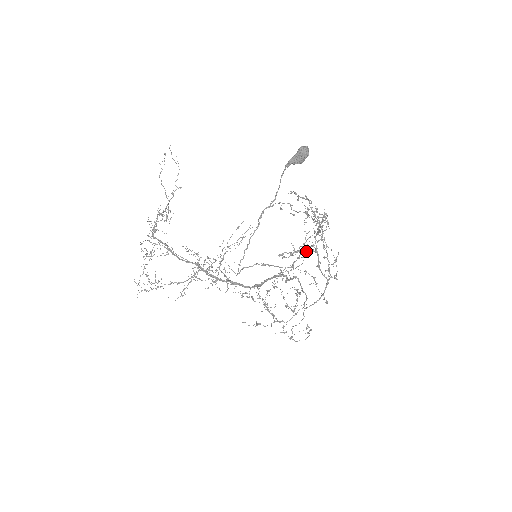
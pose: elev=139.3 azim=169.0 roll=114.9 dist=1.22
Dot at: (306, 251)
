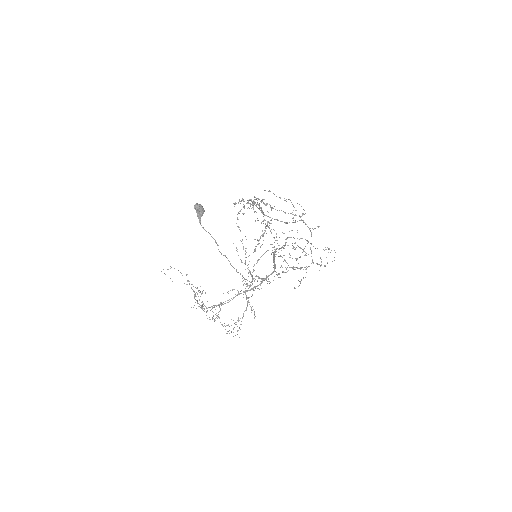
Dot at: (263, 233)
